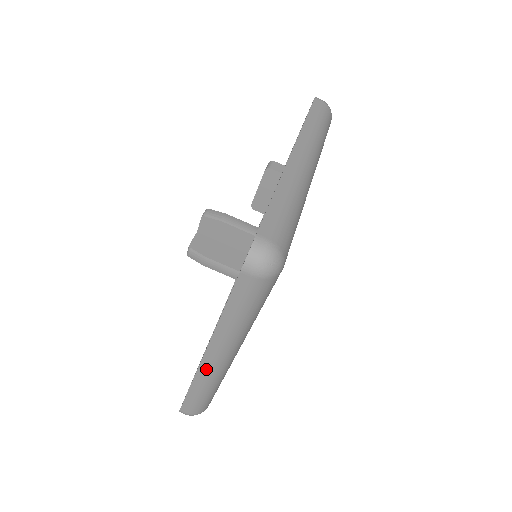
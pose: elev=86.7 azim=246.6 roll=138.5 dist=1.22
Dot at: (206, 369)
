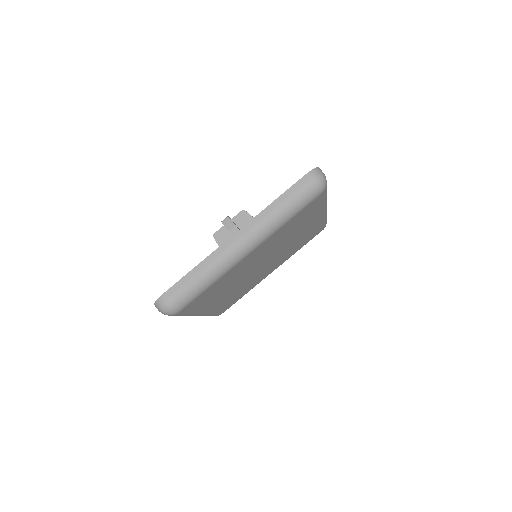
Dot at: (225, 249)
